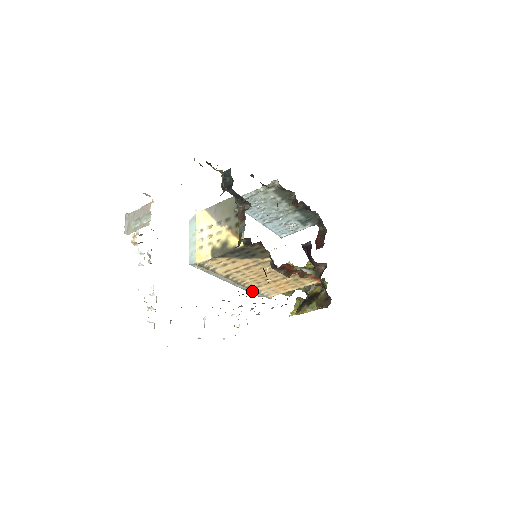
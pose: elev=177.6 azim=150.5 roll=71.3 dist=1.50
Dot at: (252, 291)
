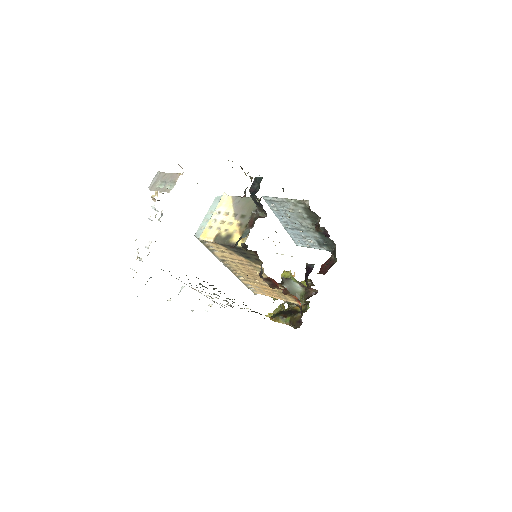
Dot at: occluded
